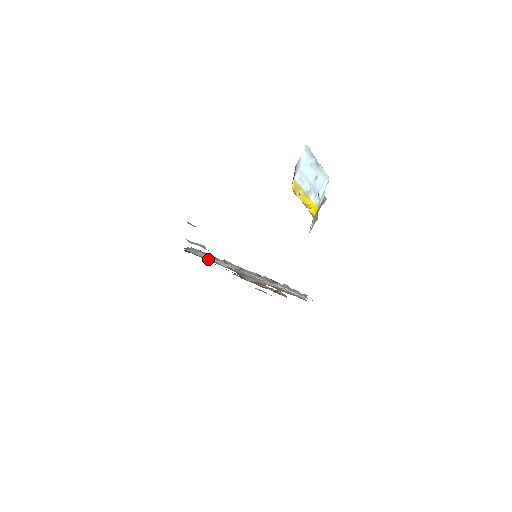
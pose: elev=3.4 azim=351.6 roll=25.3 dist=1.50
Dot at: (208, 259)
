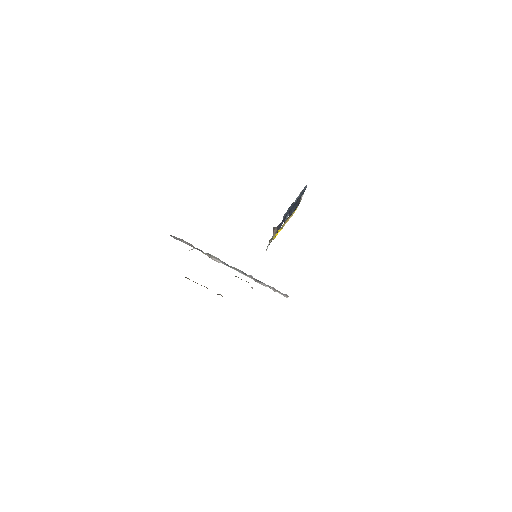
Dot at: (197, 249)
